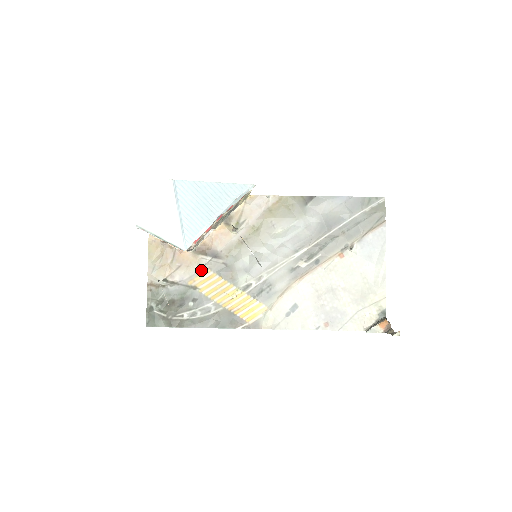
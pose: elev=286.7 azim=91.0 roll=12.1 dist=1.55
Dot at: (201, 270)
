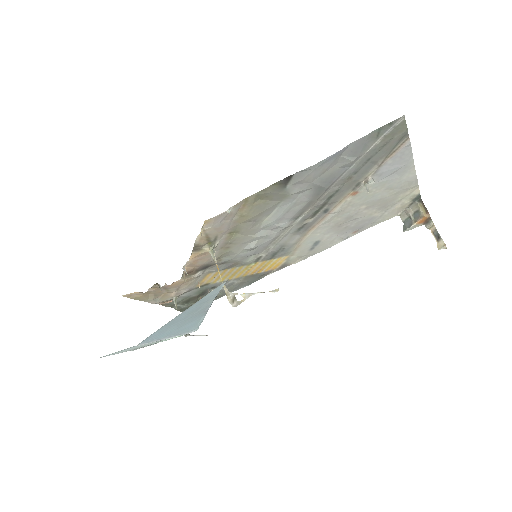
Dot at: (201, 277)
